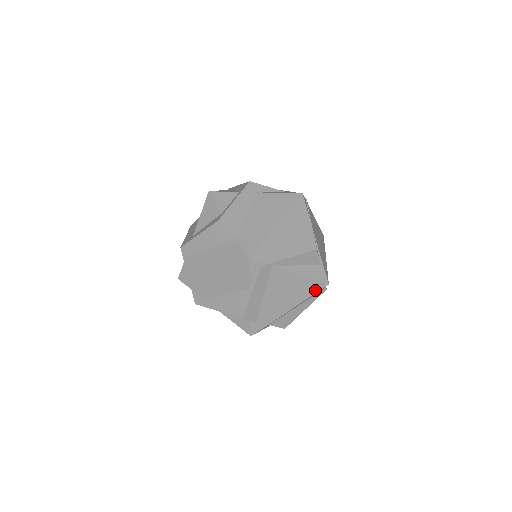
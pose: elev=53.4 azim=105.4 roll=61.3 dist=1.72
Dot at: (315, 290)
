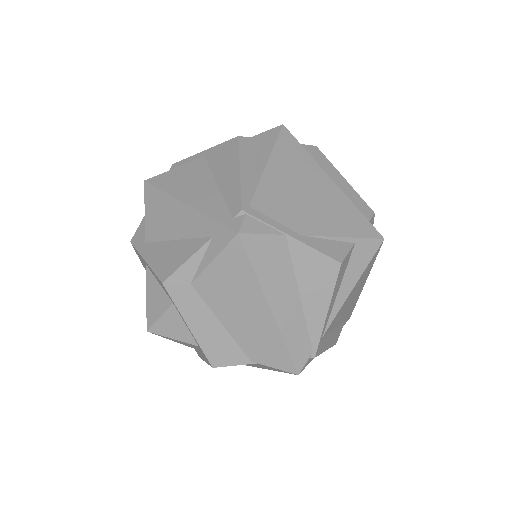
Dot at: (375, 257)
